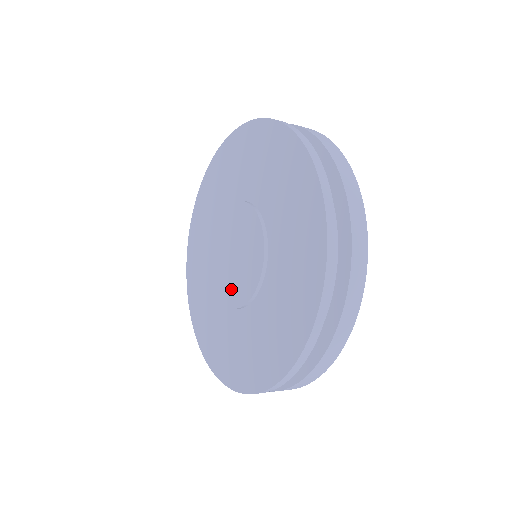
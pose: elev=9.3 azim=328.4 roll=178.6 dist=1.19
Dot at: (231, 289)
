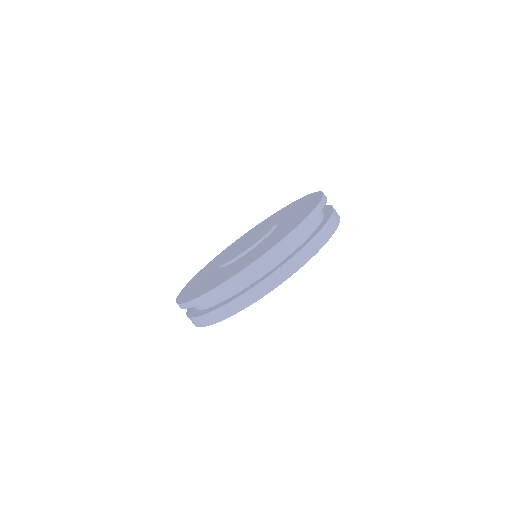
Dot at: (228, 257)
